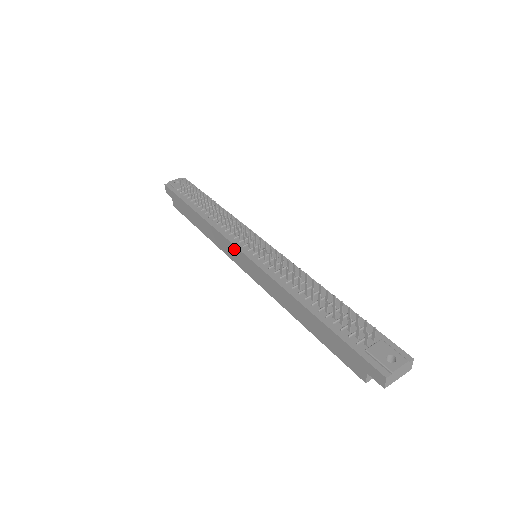
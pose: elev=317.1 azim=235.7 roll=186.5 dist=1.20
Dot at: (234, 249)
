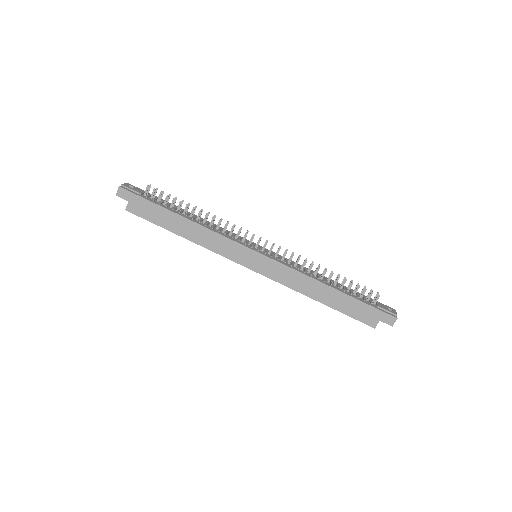
Dot at: (242, 249)
